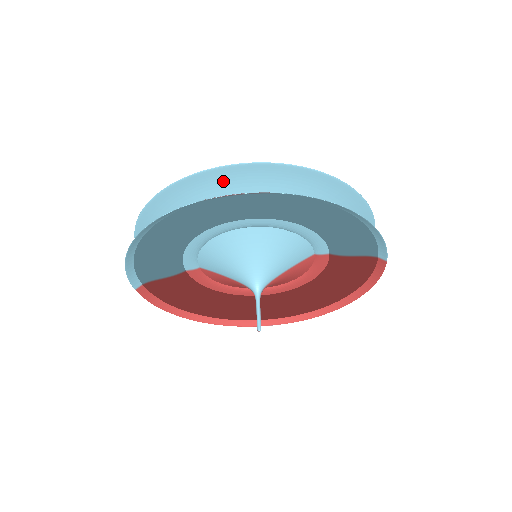
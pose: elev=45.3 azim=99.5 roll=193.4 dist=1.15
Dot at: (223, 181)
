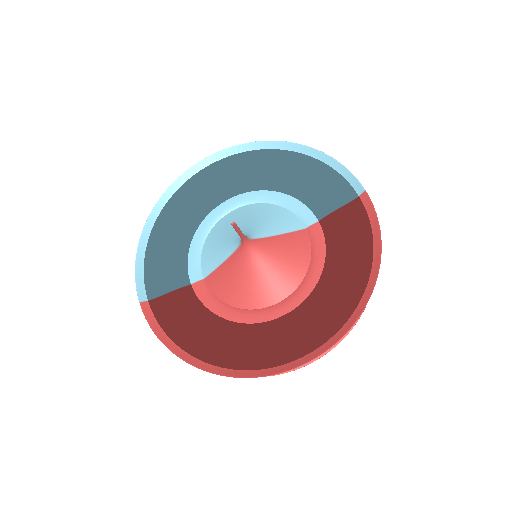
Dot at: occluded
